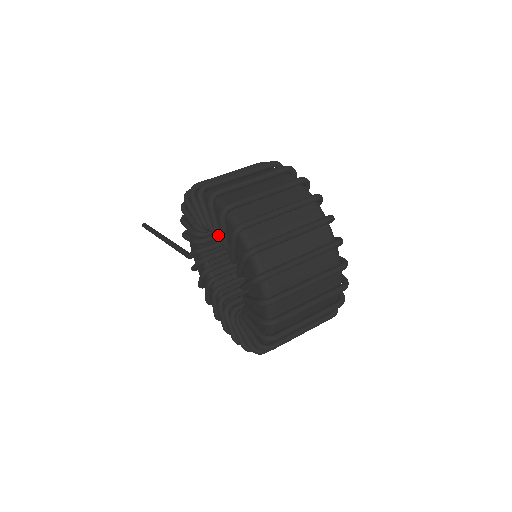
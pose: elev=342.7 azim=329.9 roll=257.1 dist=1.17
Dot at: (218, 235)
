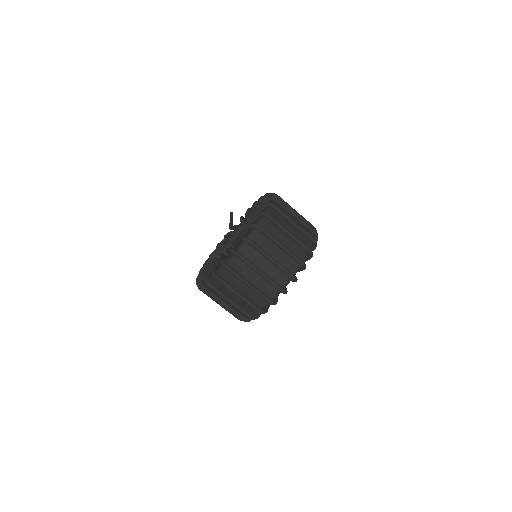
Dot at: occluded
